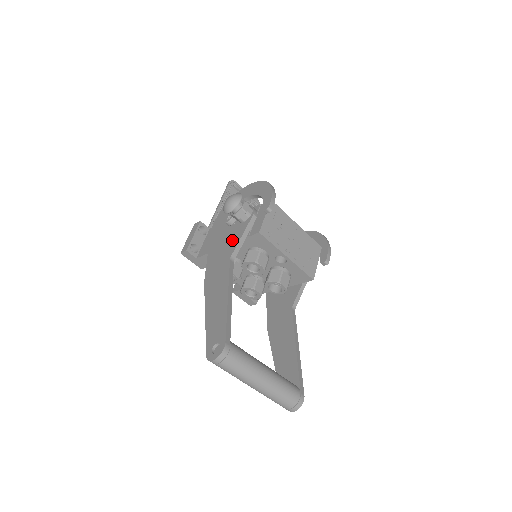
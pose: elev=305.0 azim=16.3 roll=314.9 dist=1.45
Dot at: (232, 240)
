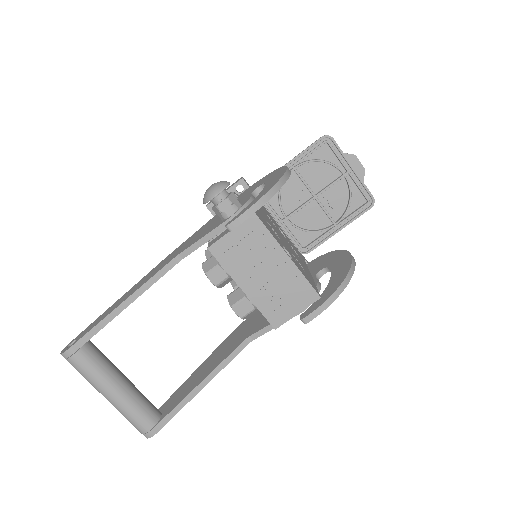
Dot at: (202, 234)
